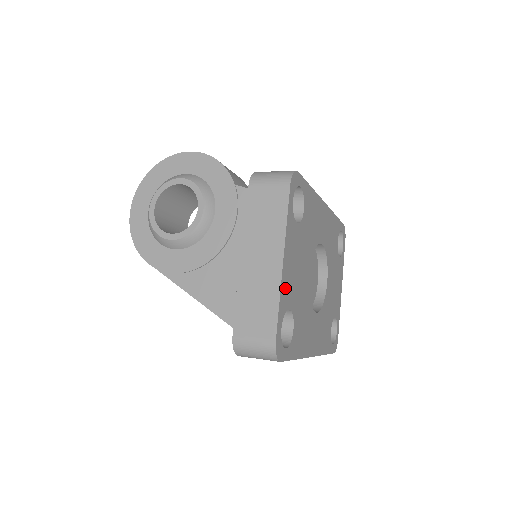
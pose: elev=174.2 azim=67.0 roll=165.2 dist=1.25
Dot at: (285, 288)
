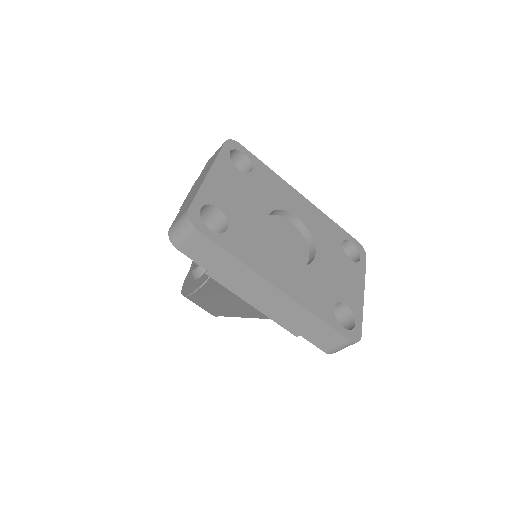
Dot at: (211, 190)
